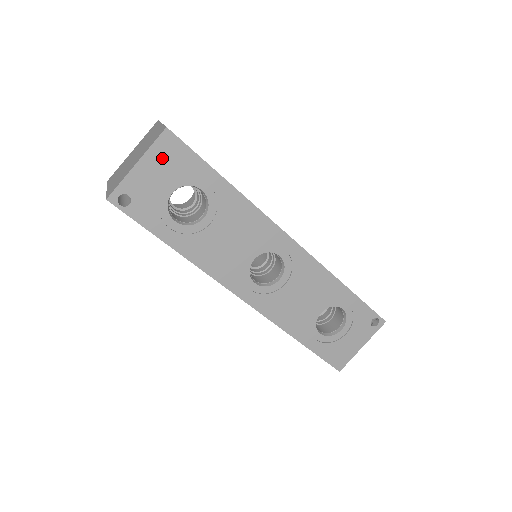
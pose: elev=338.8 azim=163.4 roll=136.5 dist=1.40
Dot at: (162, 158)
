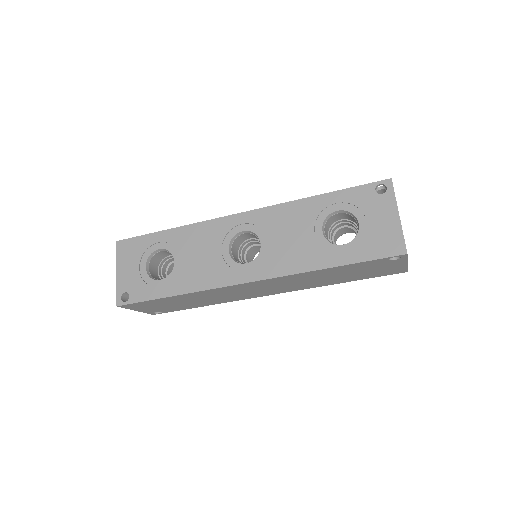
Dot at: (126, 257)
